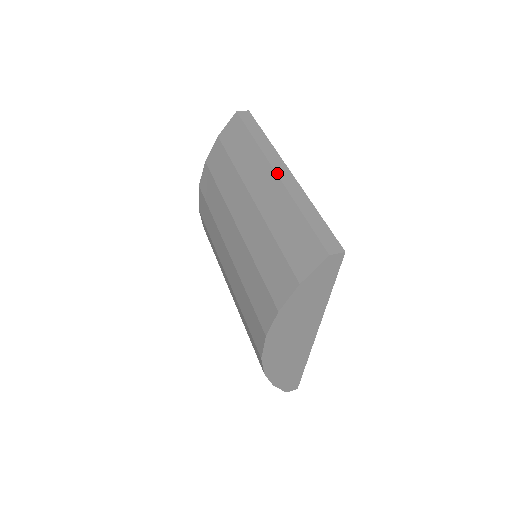
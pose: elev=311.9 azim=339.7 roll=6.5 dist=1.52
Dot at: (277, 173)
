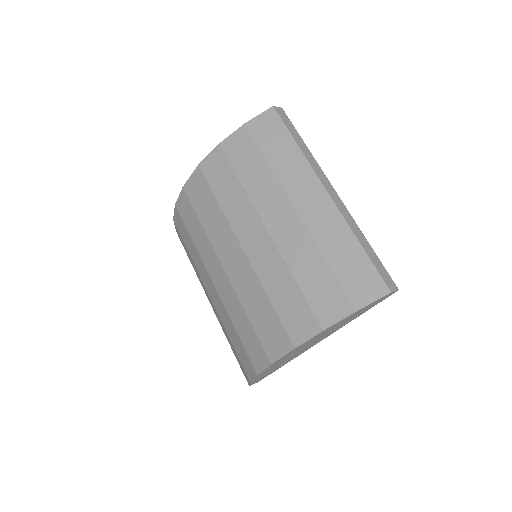
Dot at: (329, 194)
